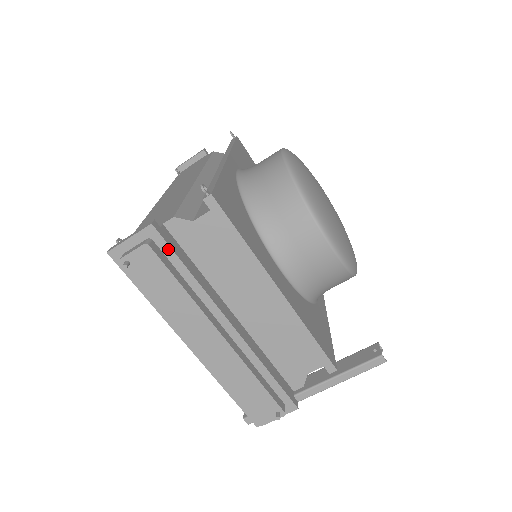
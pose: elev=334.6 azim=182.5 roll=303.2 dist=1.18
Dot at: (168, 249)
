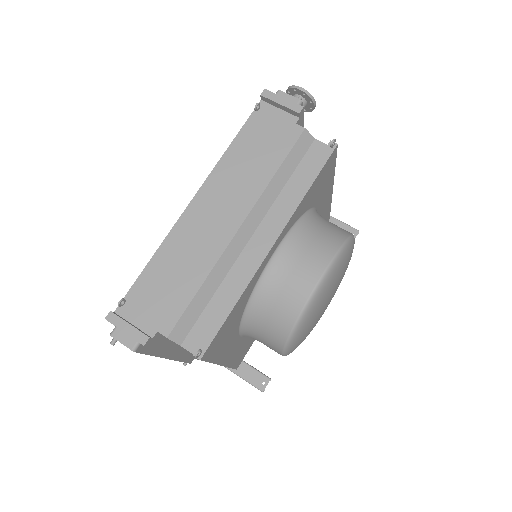
Dot at: (151, 347)
